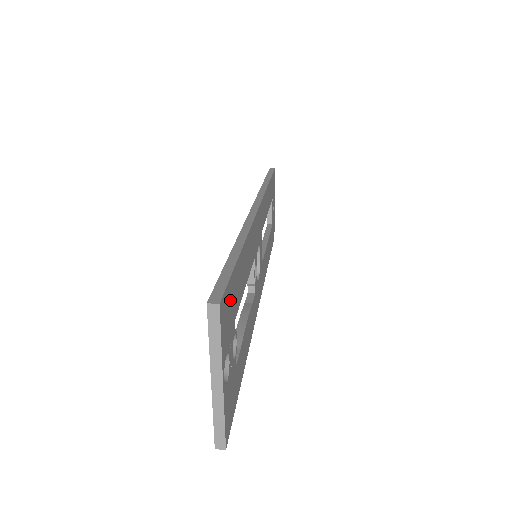
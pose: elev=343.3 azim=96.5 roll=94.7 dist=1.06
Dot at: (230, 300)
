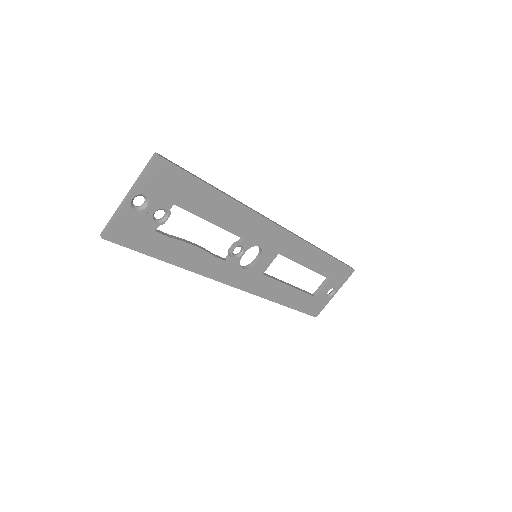
Dot at: (175, 181)
